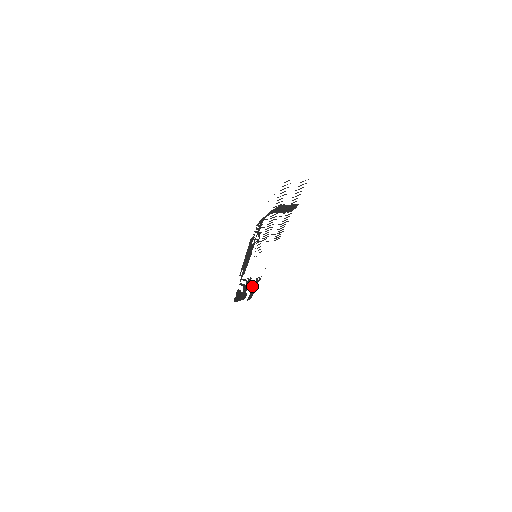
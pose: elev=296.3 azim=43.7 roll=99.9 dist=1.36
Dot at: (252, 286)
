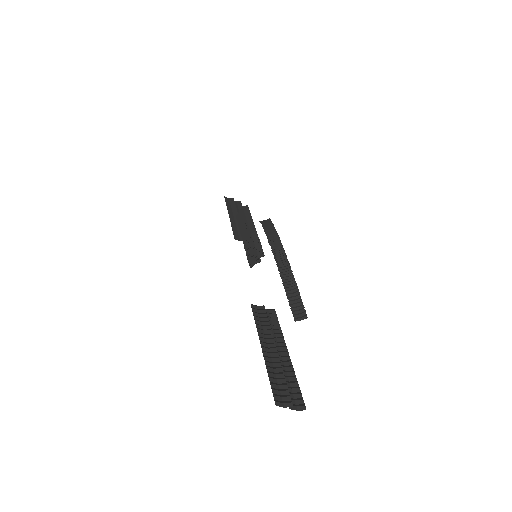
Dot at: occluded
